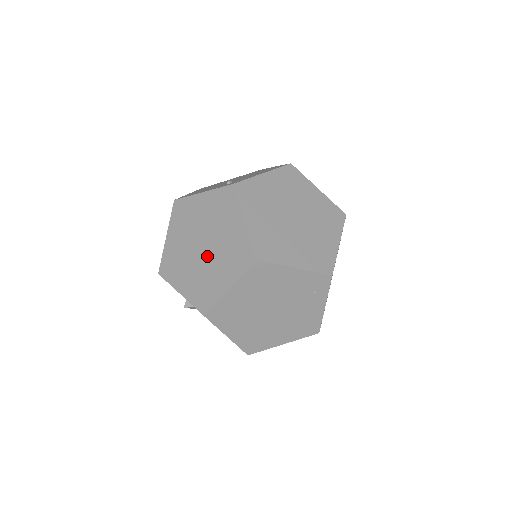
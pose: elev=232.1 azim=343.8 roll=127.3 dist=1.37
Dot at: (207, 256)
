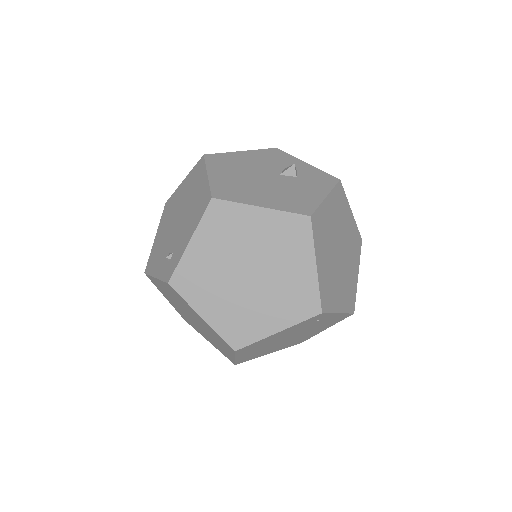
Dot at: (202, 328)
